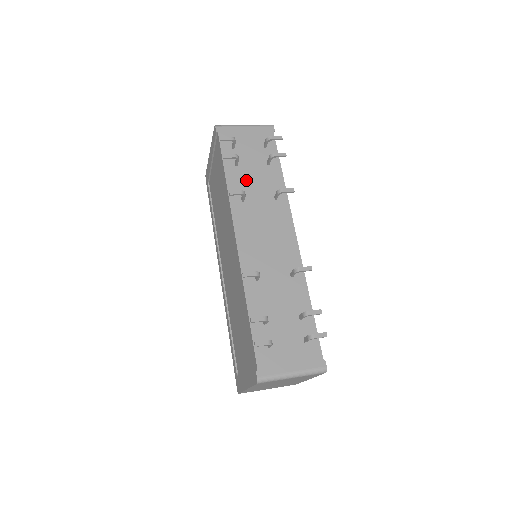
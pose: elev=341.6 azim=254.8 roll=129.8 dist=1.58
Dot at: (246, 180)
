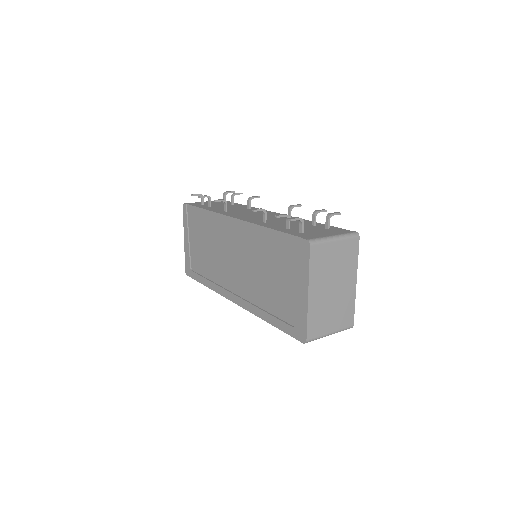
Dot at: (222, 208)
